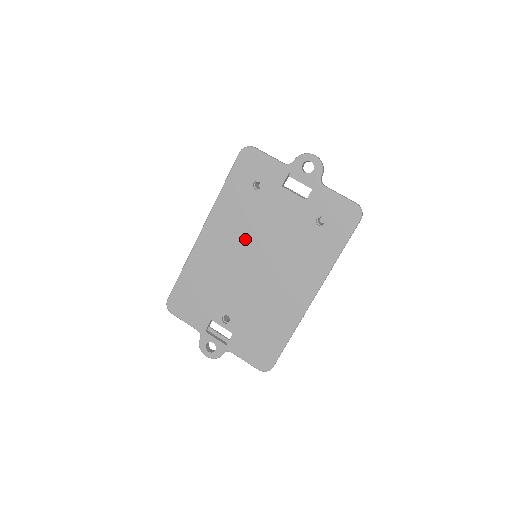
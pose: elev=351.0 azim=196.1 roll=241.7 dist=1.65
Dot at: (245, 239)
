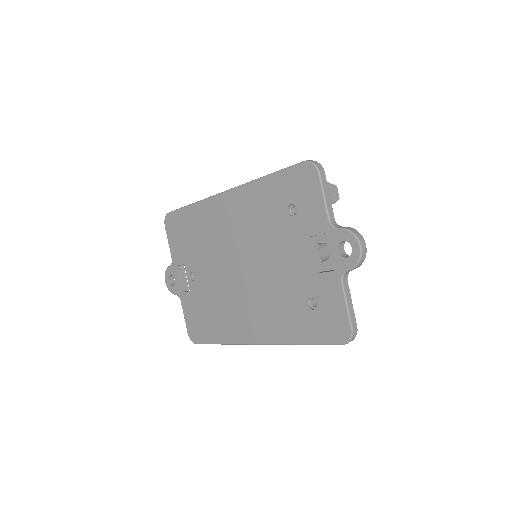
Dot at: (248, 240)
